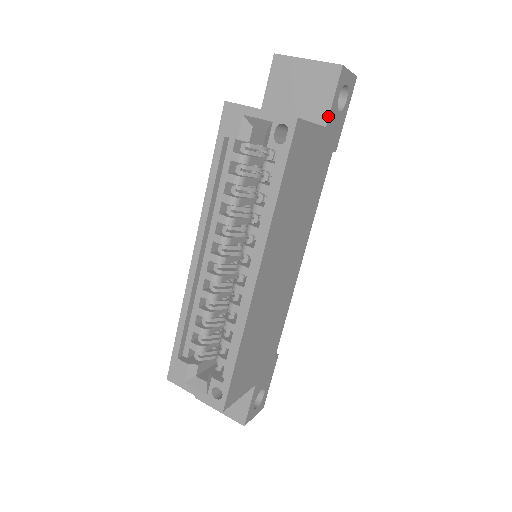
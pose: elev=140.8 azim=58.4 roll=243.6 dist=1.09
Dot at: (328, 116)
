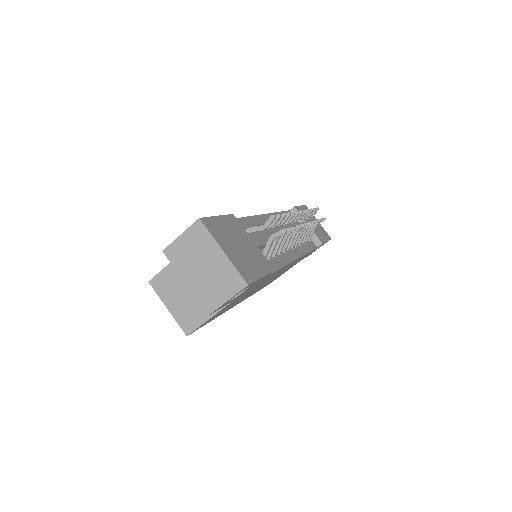
Dot at: (228, 303)
